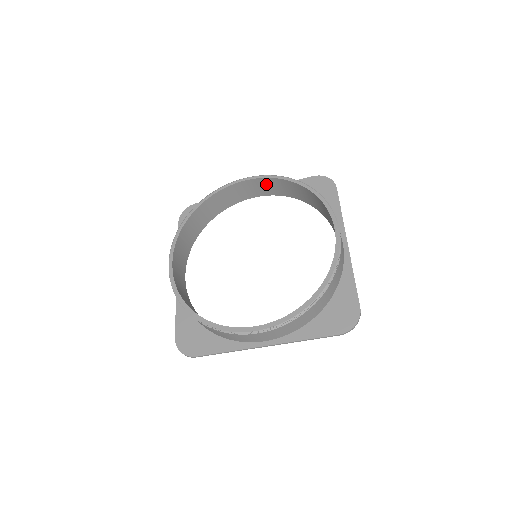
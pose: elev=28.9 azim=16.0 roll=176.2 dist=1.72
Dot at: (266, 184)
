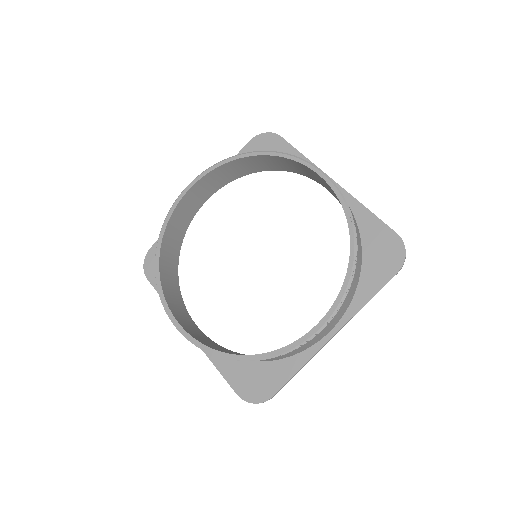
Dot at: occluded
